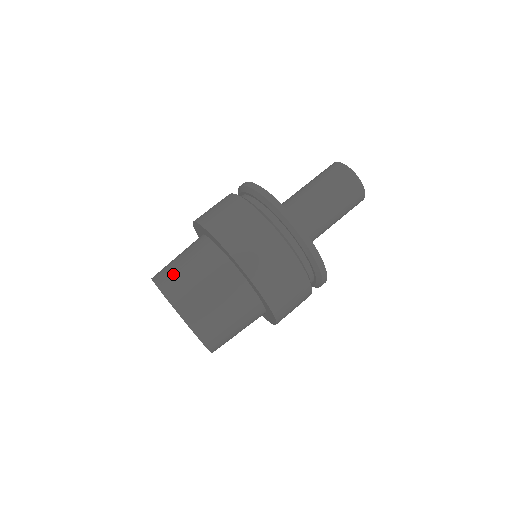
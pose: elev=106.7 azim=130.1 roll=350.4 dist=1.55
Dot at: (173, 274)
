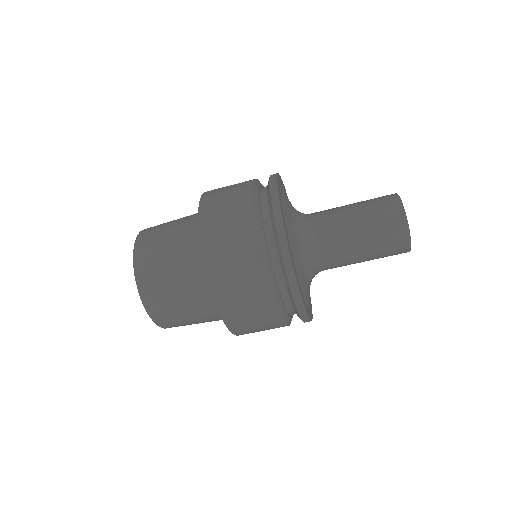
Dot at: (168, 311)
